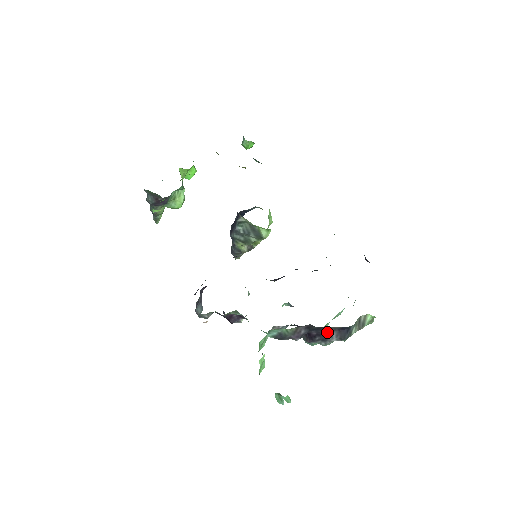
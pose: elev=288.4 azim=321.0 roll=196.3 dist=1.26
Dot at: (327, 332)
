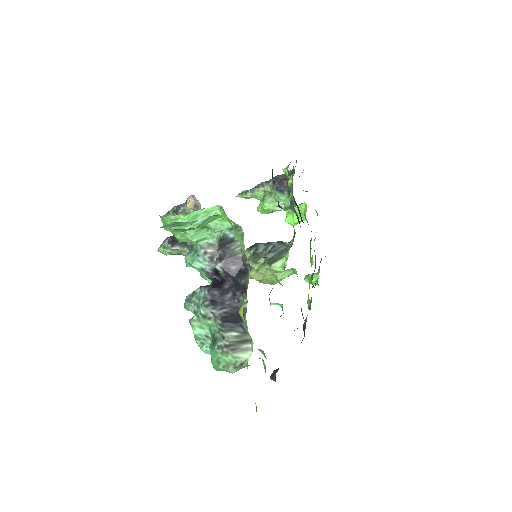
Dot at: (228, 301)
